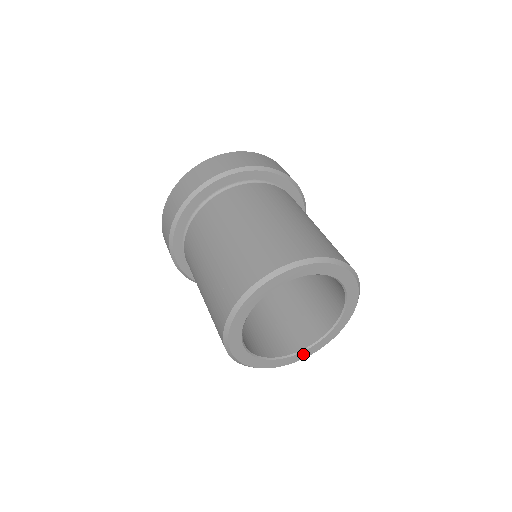
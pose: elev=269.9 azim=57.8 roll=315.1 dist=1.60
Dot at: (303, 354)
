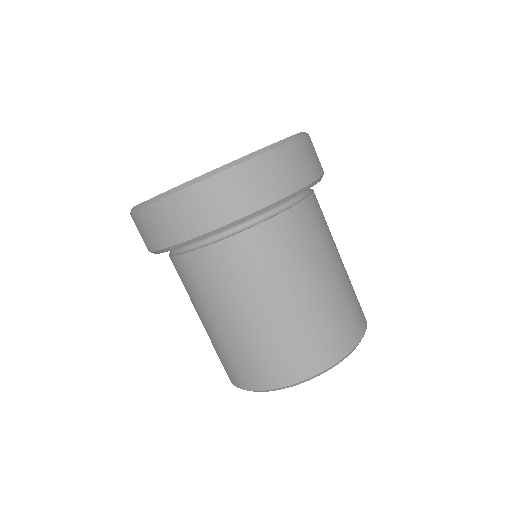
Dot at: occluded
